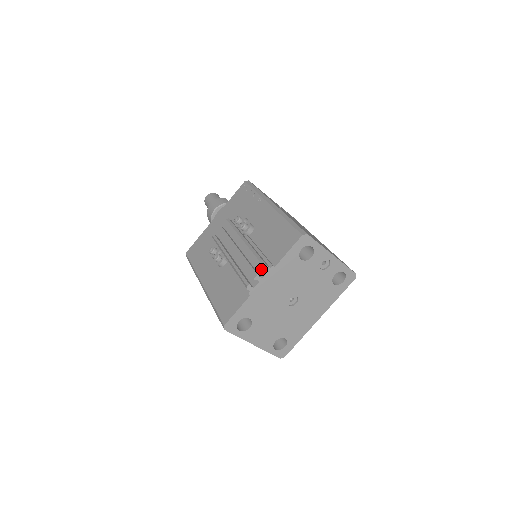
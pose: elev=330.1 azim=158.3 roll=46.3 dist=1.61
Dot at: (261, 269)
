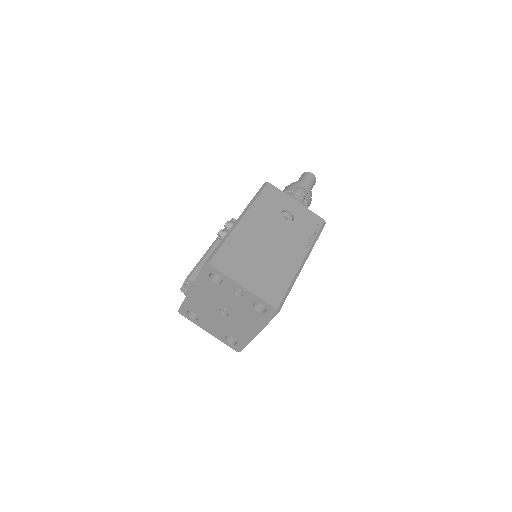
Dot at: occluded
